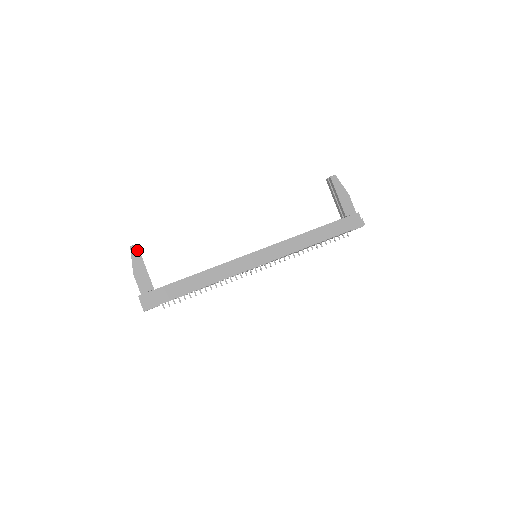
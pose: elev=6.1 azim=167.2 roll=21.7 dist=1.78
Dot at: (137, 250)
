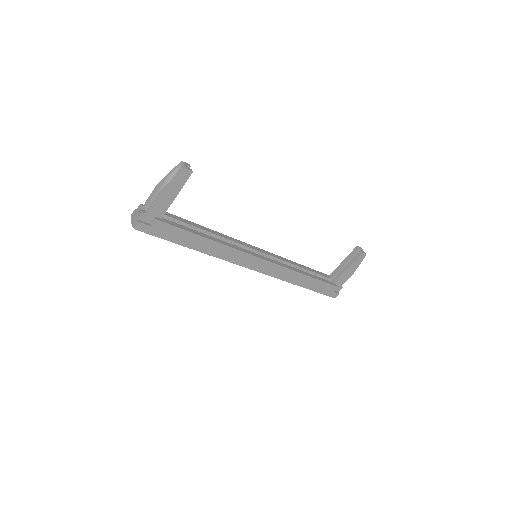
Dot at: (187, 177)
